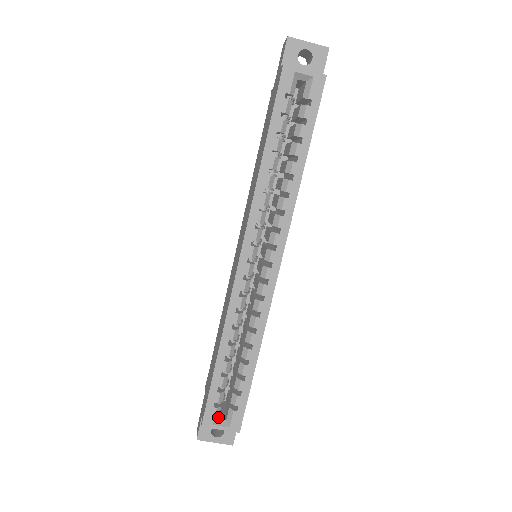
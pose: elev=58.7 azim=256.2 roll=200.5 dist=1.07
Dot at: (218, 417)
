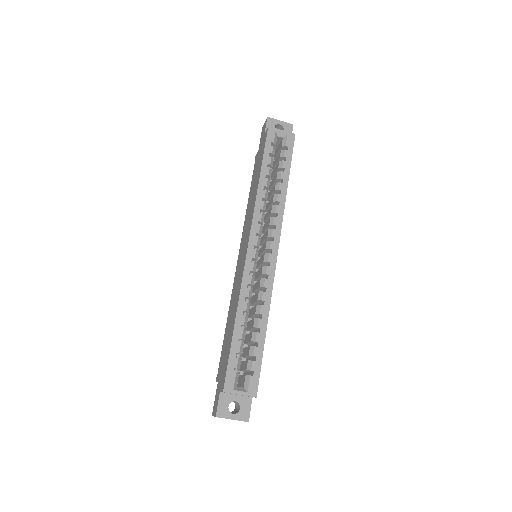
Dot at: occluded
